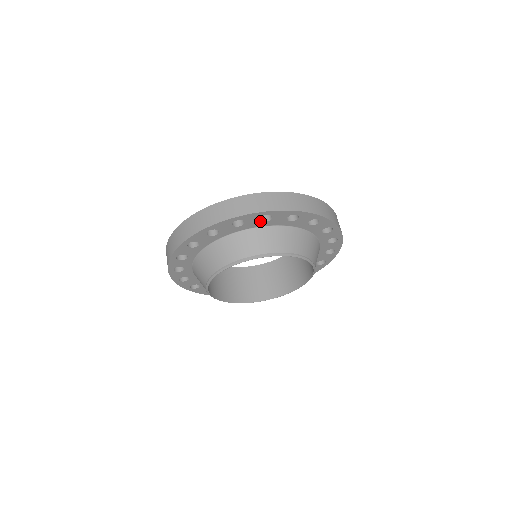
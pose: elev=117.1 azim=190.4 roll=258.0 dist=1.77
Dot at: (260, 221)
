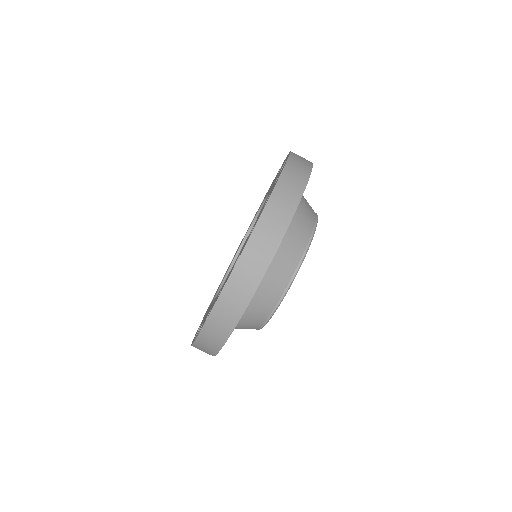
Dot at: occluded
